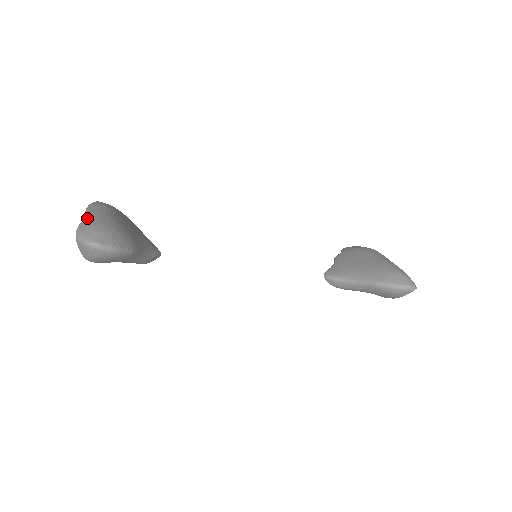
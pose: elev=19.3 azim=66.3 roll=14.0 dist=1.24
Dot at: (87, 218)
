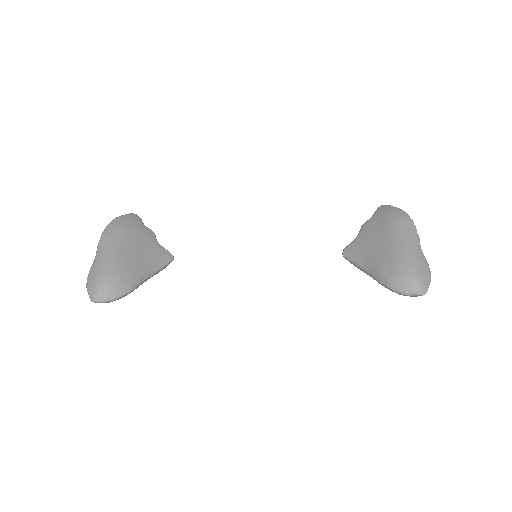
Dot at: (94, 263)
